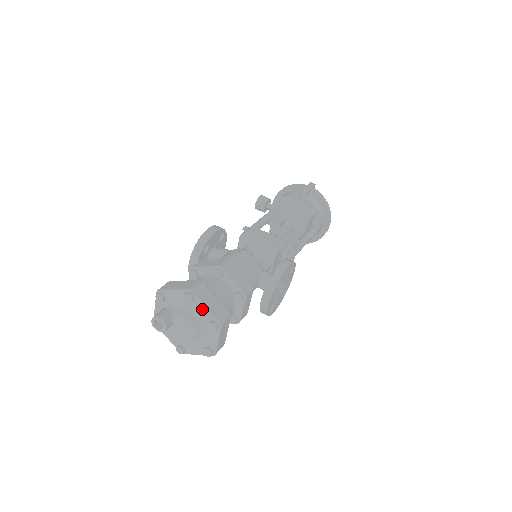
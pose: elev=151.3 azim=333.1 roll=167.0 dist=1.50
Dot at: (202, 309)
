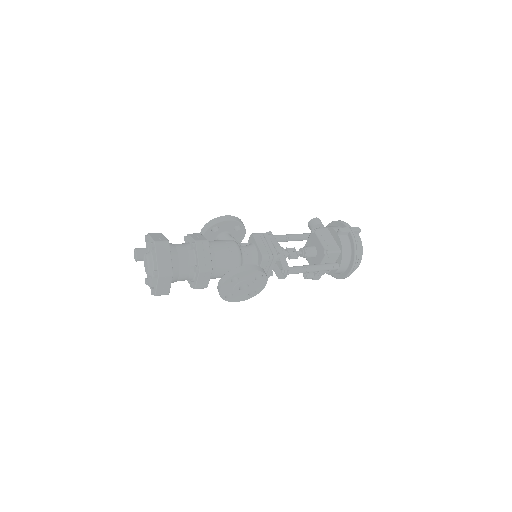
Dot at: (155, 259)
